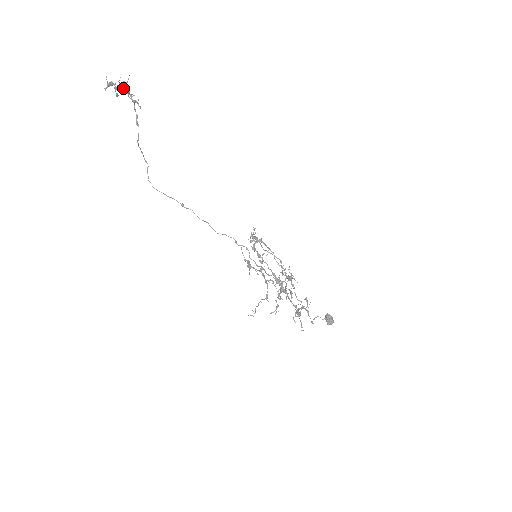
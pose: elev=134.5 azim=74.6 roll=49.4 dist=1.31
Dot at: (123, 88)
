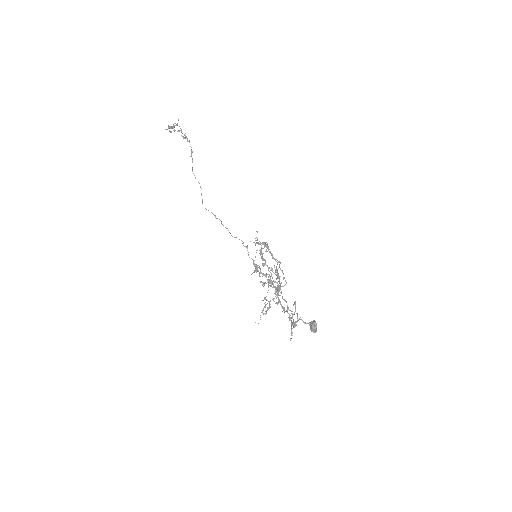
Dot at: (179, 130)
